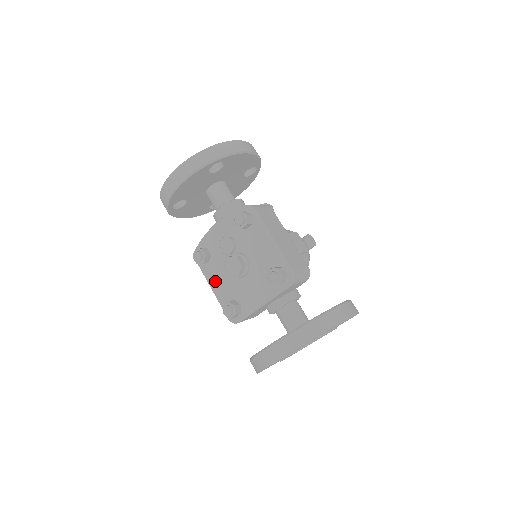
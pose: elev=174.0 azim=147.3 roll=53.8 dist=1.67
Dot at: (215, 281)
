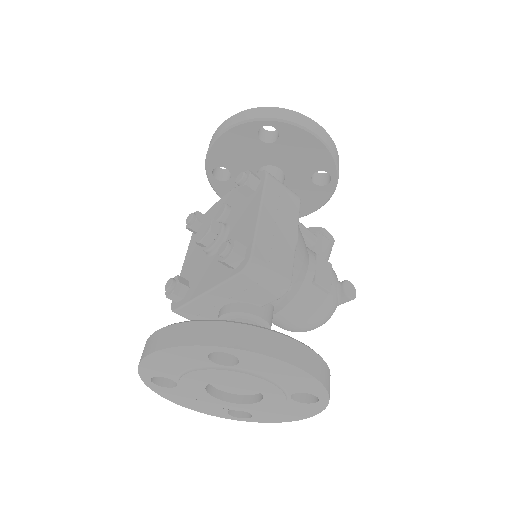
Dot at: (190, 255)
